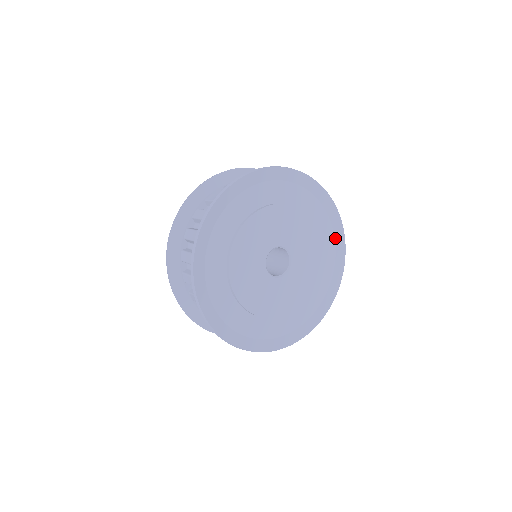
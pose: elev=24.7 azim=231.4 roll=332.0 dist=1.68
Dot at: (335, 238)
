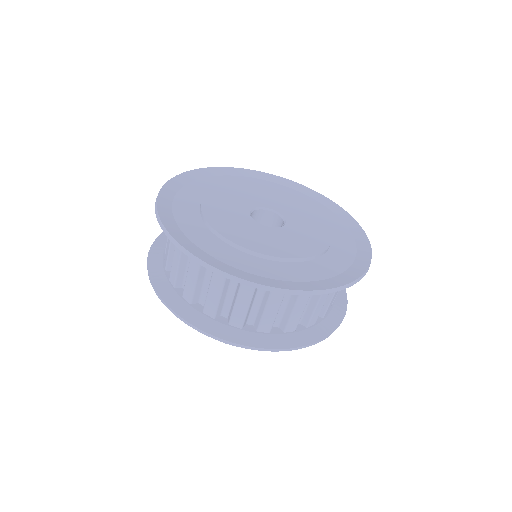
Dot at: (334, 213)
